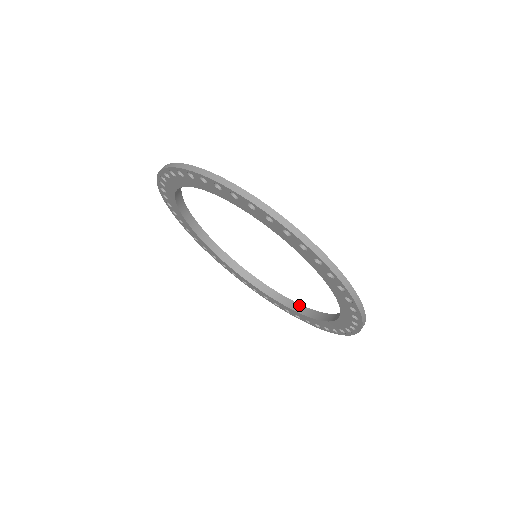
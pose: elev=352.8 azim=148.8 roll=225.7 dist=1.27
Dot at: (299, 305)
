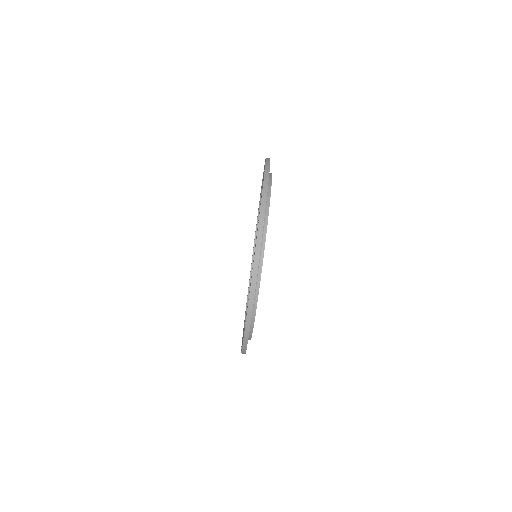
Dot at: occluded
